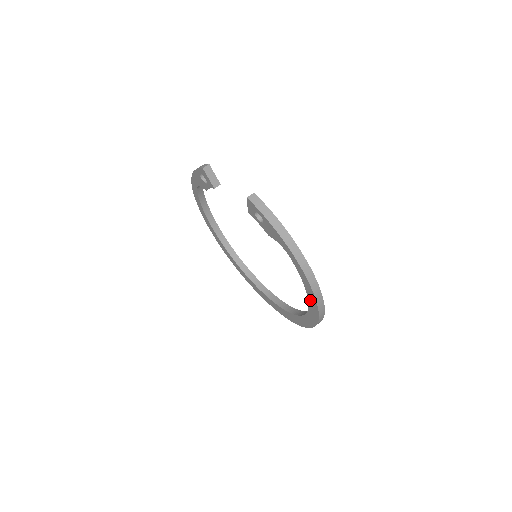
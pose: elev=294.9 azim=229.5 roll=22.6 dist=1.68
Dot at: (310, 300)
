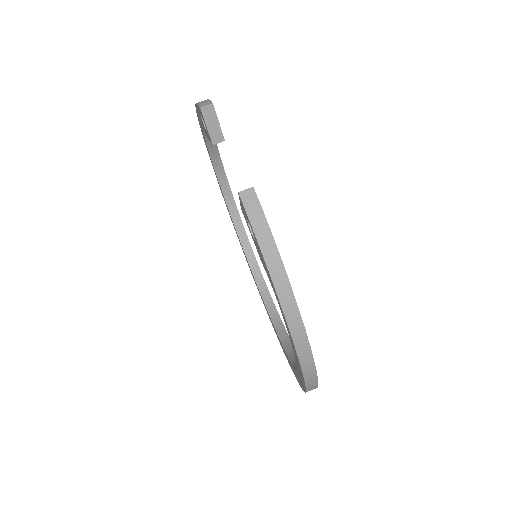
Dot at: occluded
